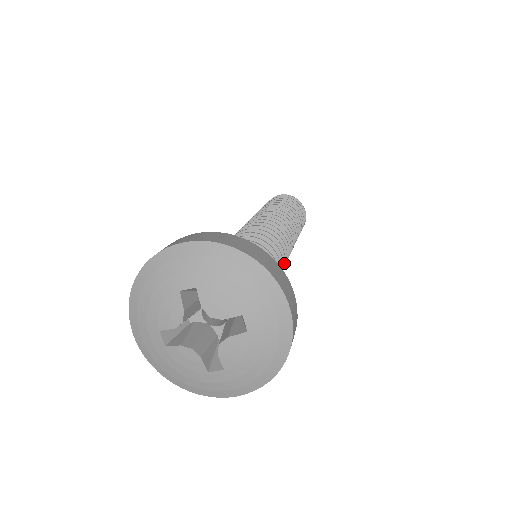
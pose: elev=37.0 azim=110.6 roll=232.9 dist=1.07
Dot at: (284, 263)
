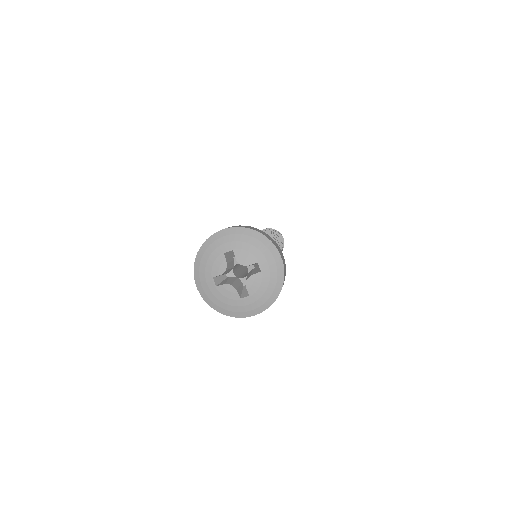
Dot at: occluded
